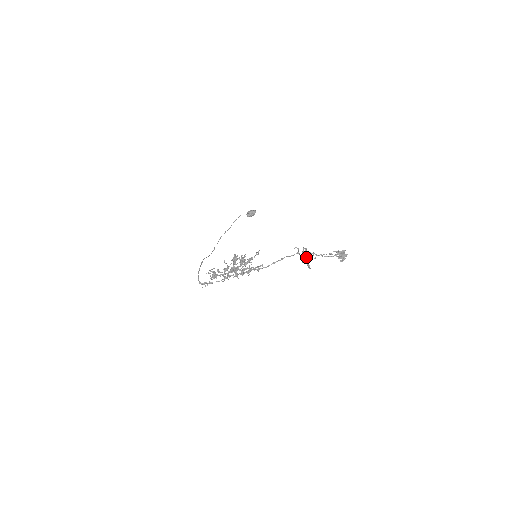
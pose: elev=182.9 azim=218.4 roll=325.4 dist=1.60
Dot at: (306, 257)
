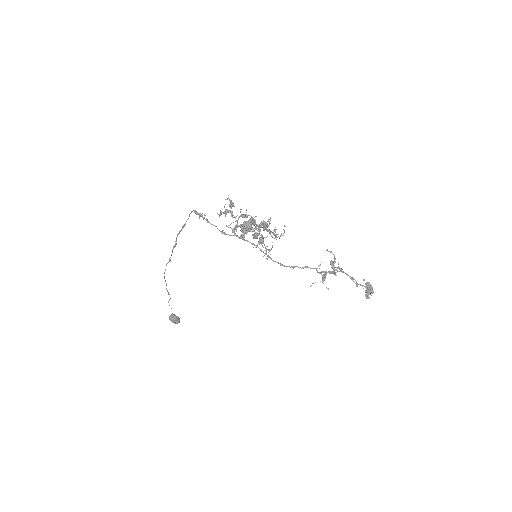
Dot at: (325, 275)
